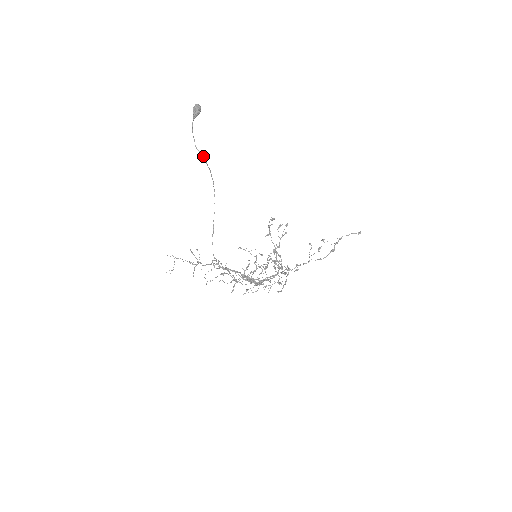
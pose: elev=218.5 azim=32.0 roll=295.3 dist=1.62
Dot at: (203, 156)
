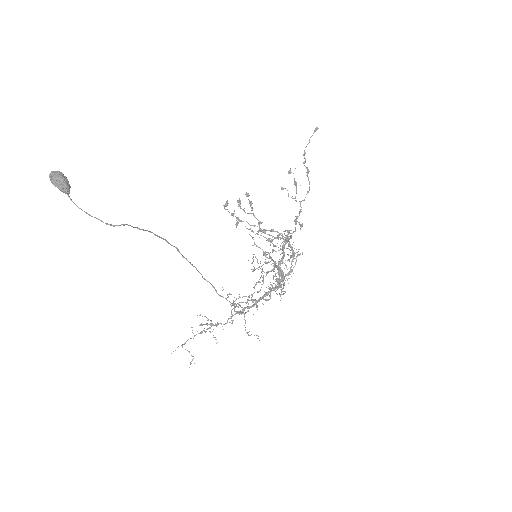
Dot at: occluded
